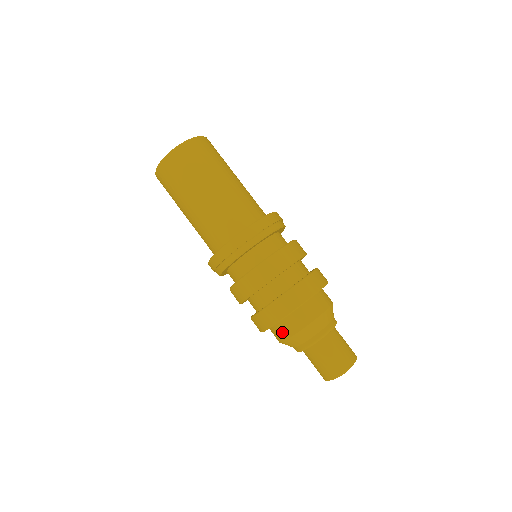
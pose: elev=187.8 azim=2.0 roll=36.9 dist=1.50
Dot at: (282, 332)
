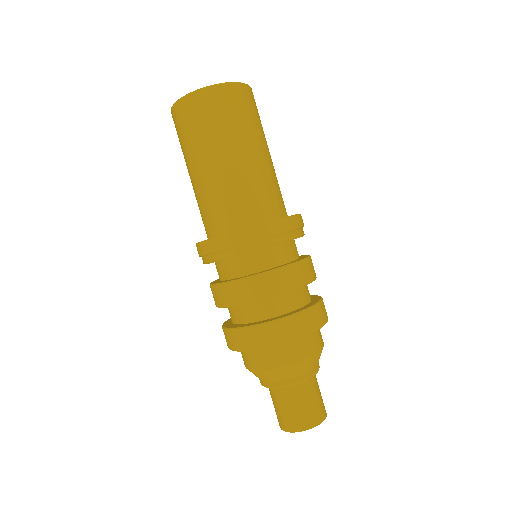
Dot at: (263, 360)
